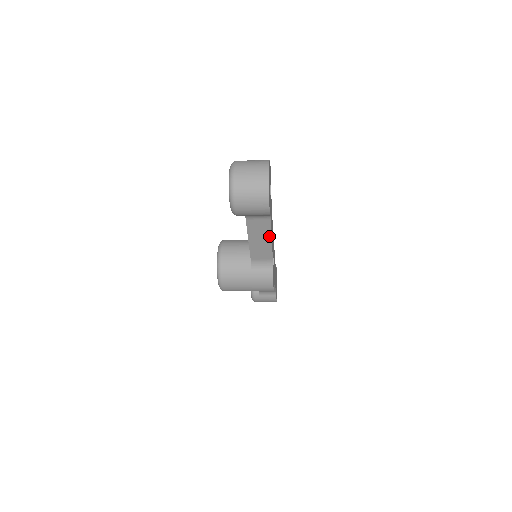
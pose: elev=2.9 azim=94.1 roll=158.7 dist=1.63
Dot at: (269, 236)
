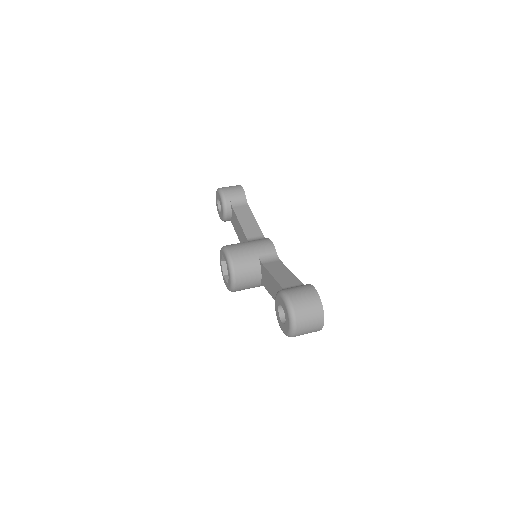
Dot at: occluded
